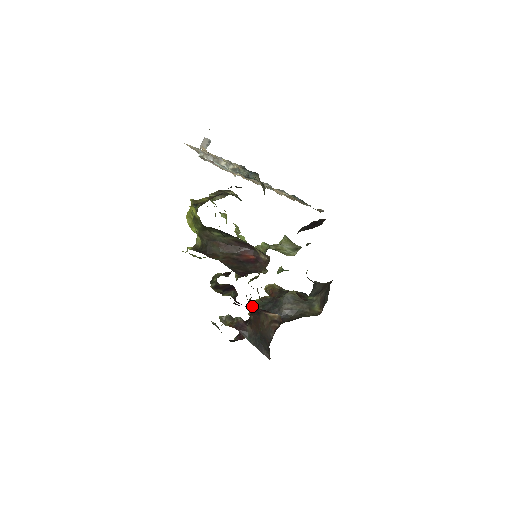
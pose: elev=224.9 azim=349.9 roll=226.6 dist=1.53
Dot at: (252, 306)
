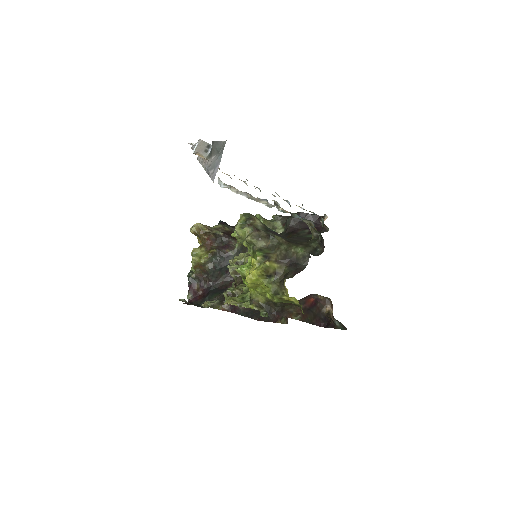
Dot at: (201, 263)
